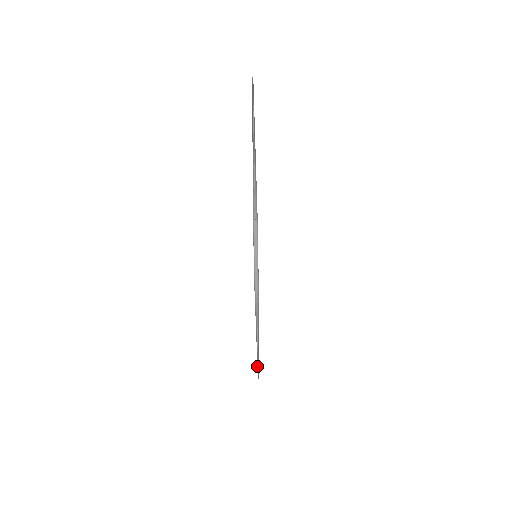
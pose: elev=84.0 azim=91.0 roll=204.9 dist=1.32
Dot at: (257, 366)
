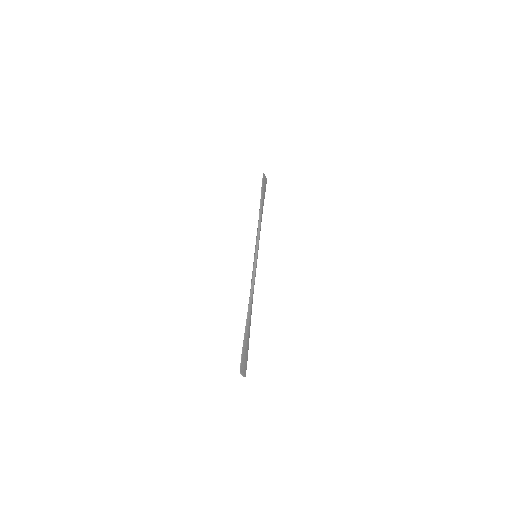
Dot at: (264, 185)
